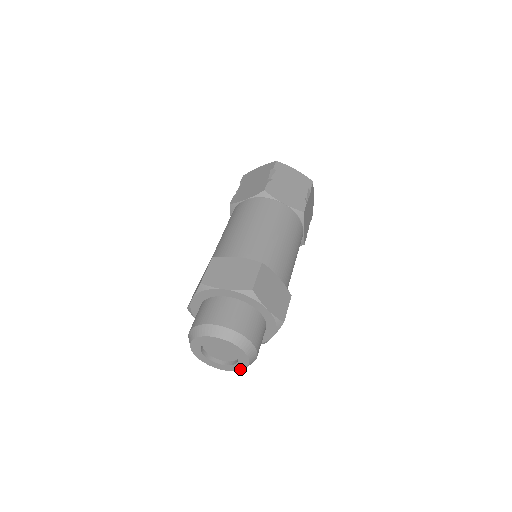
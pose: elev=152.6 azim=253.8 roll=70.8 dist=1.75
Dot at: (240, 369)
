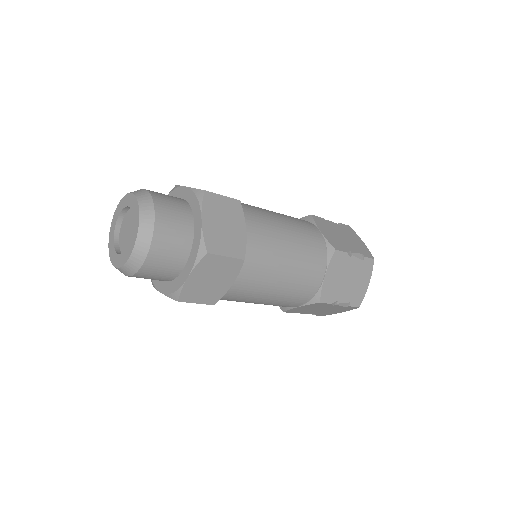
Dot at: (125, 261)
